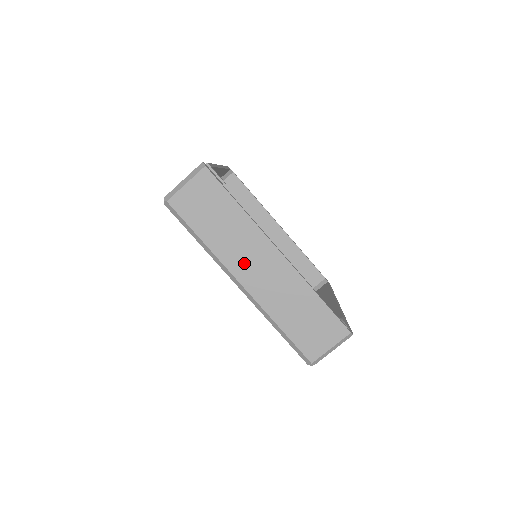
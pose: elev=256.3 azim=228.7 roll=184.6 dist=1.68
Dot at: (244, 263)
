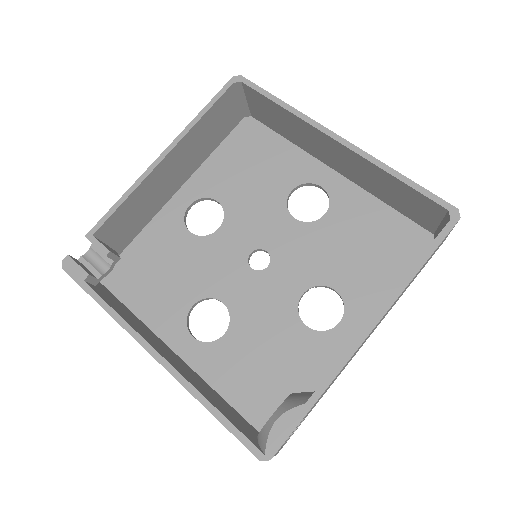
Dot at: occluded
